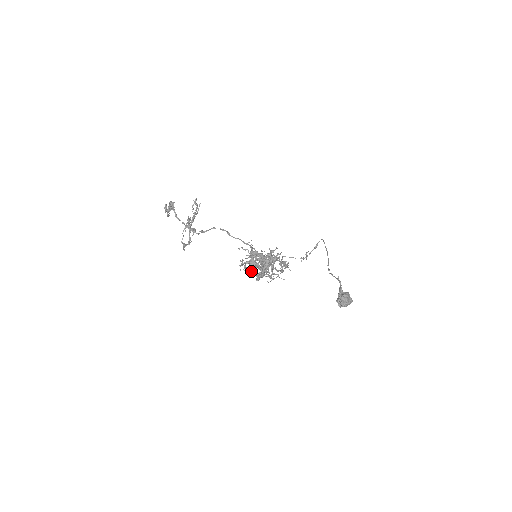
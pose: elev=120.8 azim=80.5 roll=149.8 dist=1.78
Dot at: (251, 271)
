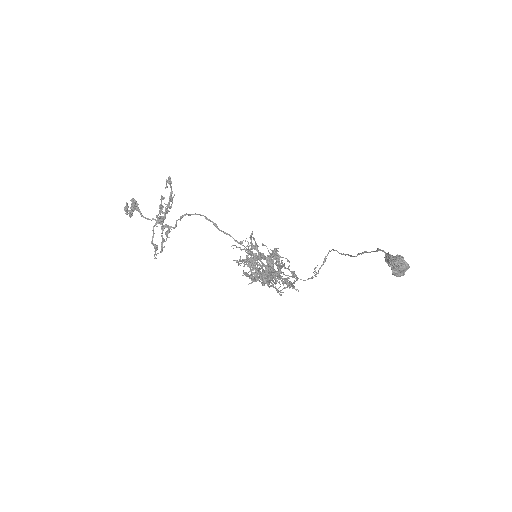
Dot at: (253, 274)
